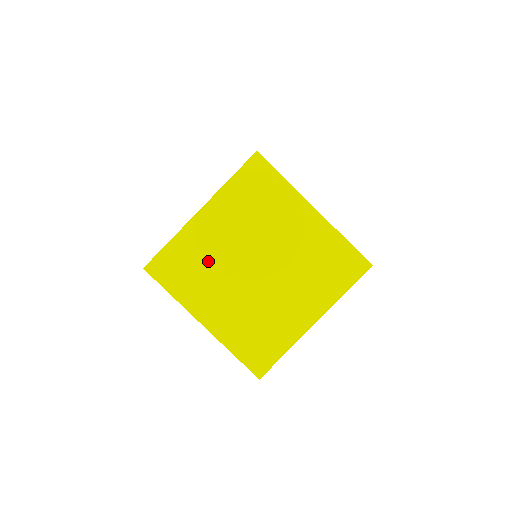
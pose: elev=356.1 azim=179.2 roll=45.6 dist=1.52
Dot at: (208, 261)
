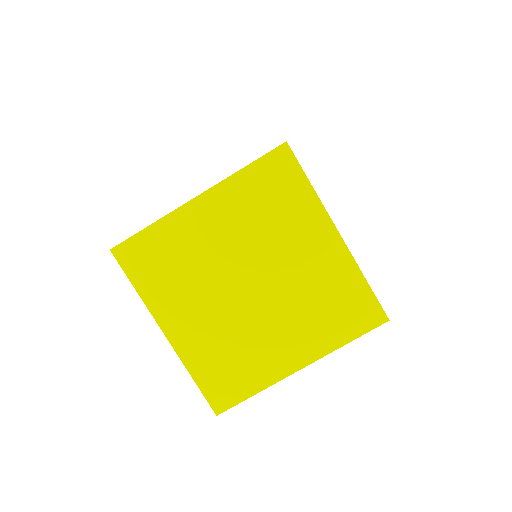
Dot at: (191, 262)
